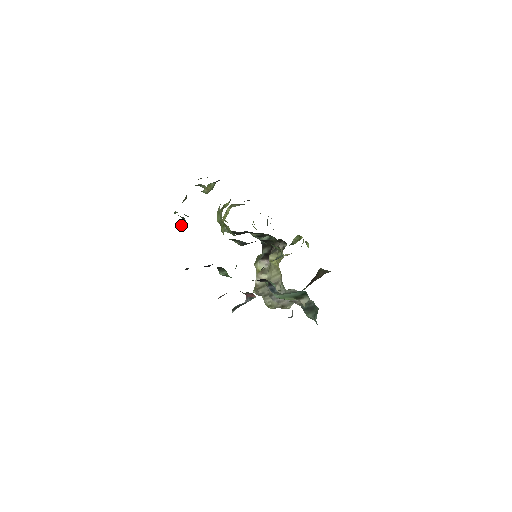
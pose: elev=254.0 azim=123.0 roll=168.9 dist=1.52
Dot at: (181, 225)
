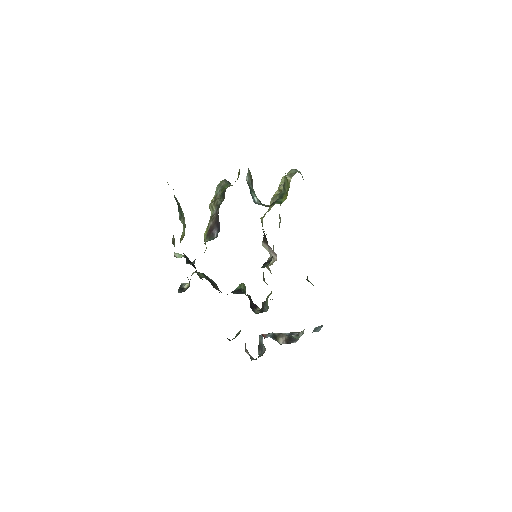
Dot at: occluded
